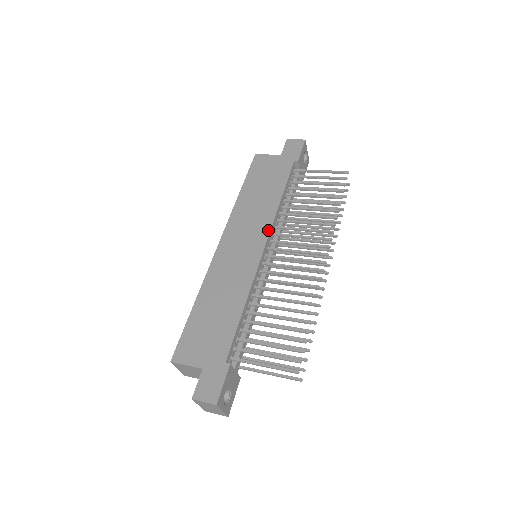
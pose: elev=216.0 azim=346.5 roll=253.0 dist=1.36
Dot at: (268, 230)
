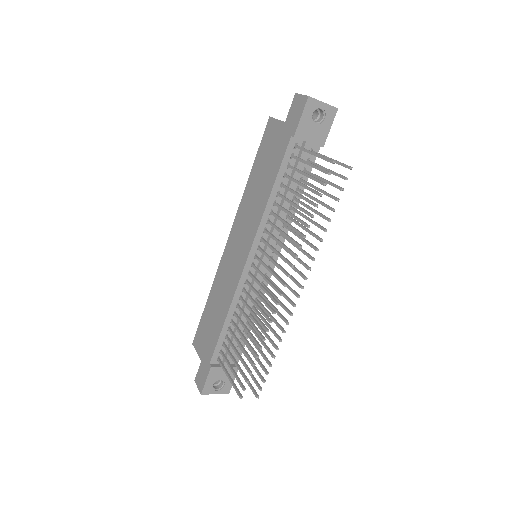
Dot at: (253, 238)
